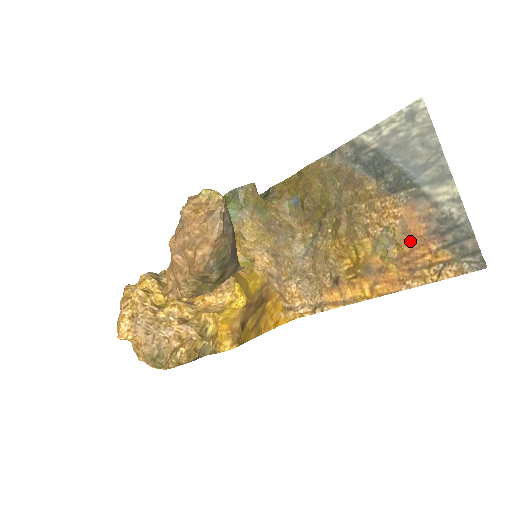
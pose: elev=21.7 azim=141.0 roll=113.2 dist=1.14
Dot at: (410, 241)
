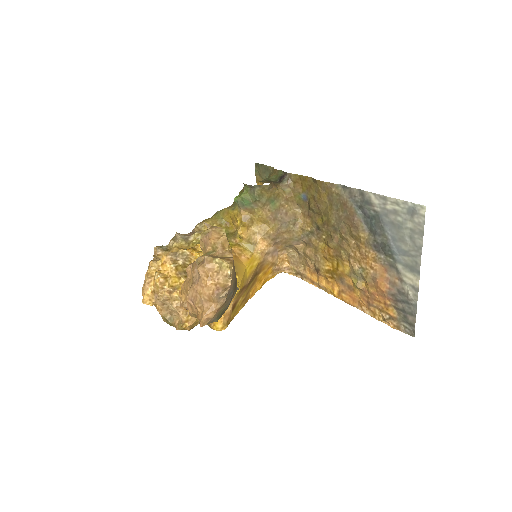
Dot at: (375, 288)
